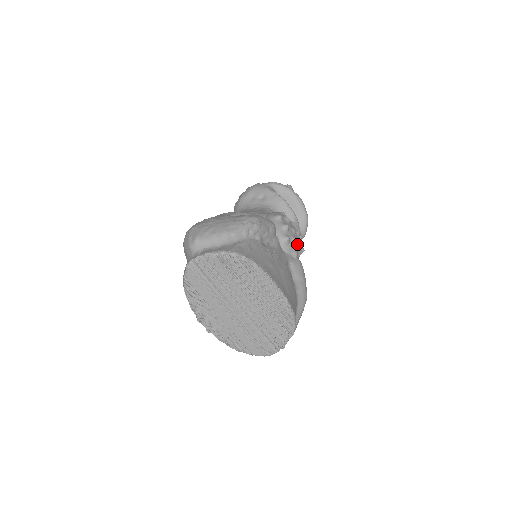
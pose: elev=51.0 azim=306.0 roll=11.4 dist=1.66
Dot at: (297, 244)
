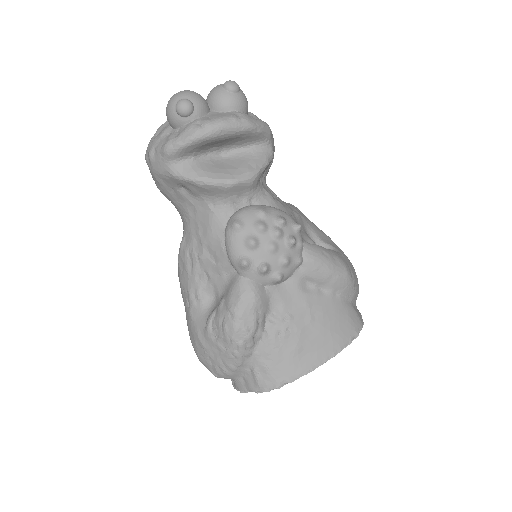
Dot at: (290, 252)
